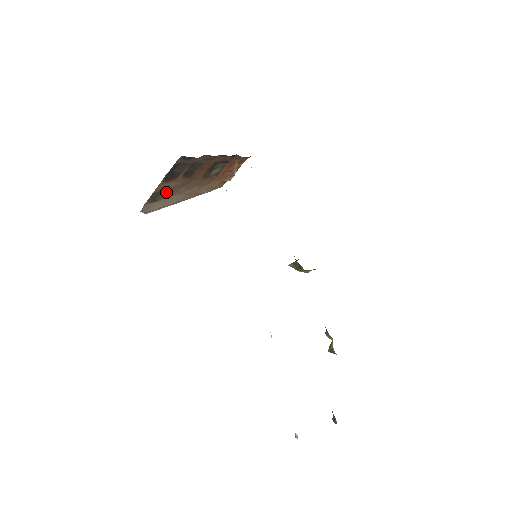
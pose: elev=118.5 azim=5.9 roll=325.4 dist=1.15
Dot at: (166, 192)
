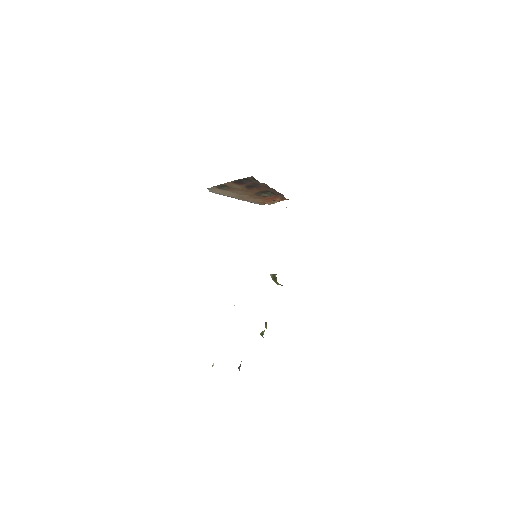
Dot at: (230, 188)
